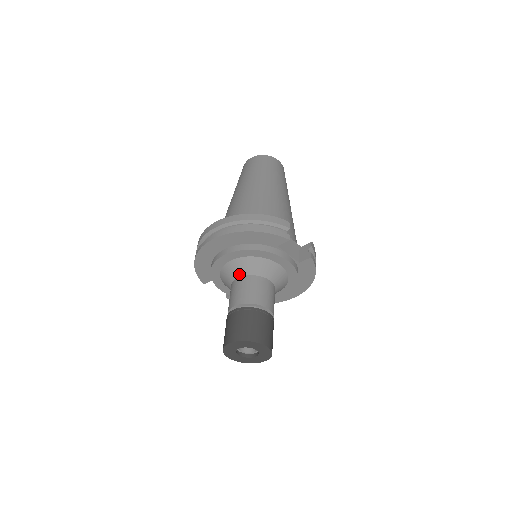
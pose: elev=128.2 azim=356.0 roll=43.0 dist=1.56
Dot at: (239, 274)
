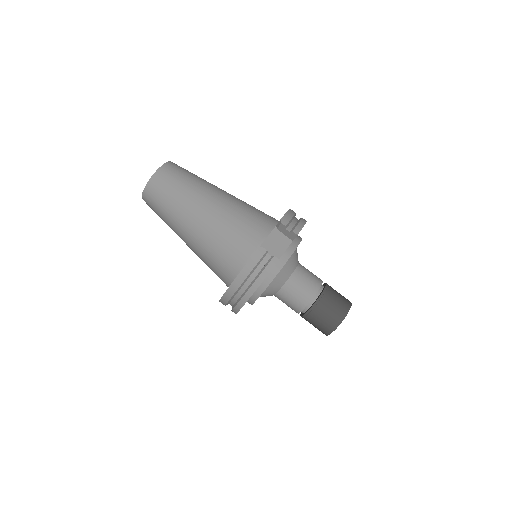
Dot at: (274, 294)
